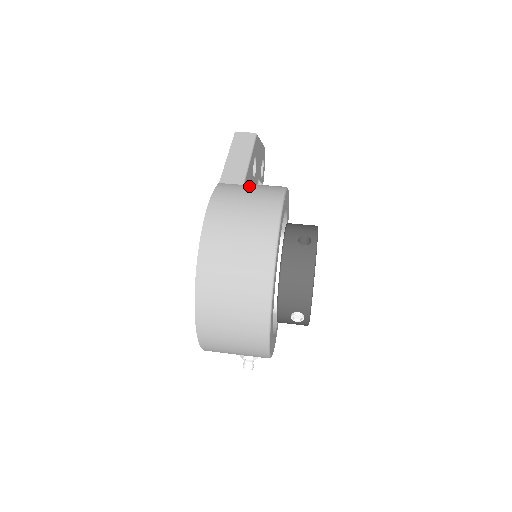
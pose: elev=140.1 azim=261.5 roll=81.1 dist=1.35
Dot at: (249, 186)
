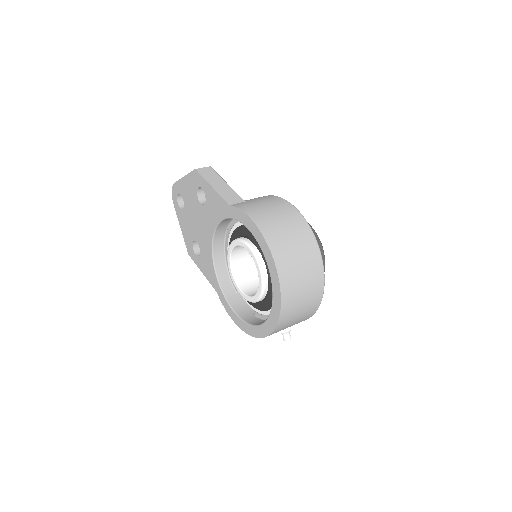
Dot at: (252, 200)
